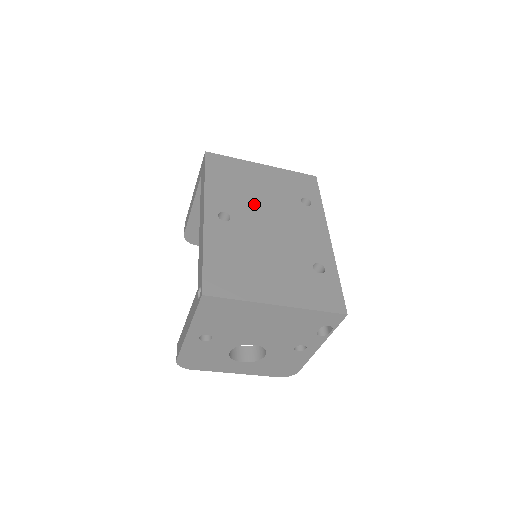
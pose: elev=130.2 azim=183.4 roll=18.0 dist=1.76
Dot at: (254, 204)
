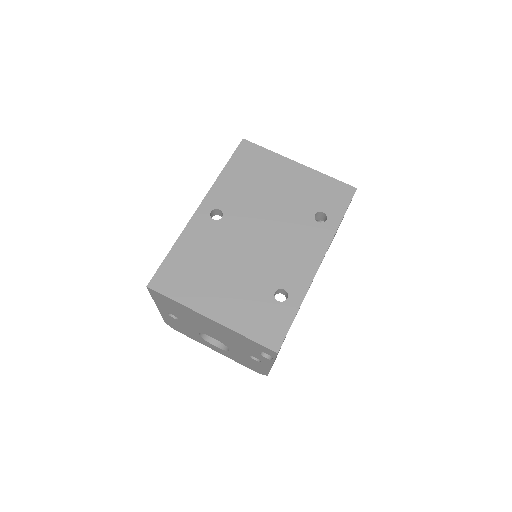
Dot at: (257, 208)
